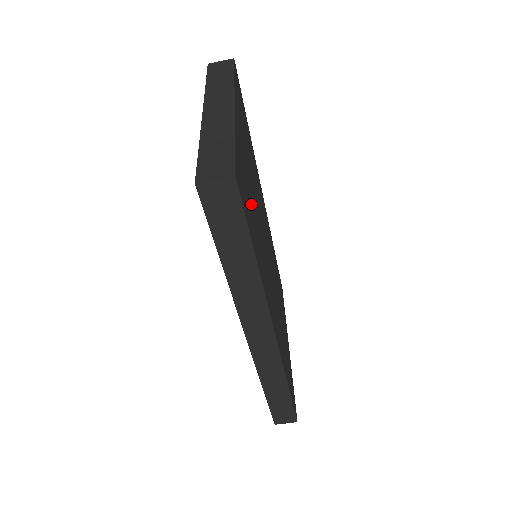
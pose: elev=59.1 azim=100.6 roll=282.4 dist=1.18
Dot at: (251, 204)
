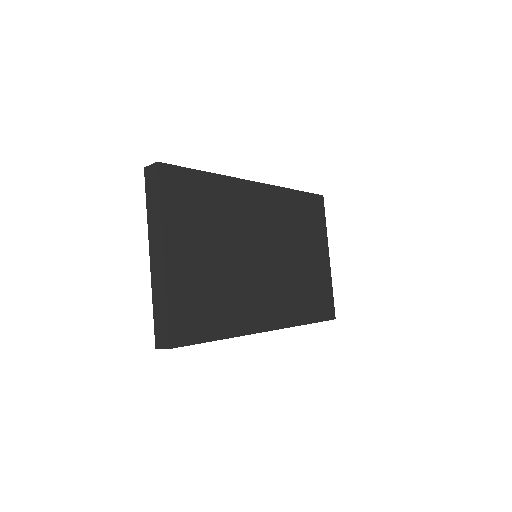
Dot at: (210, 295)
